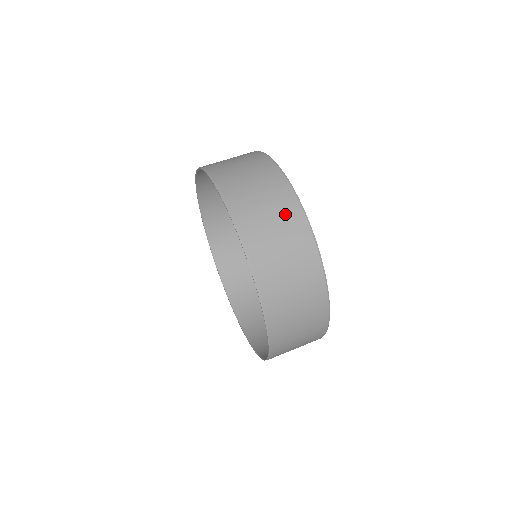
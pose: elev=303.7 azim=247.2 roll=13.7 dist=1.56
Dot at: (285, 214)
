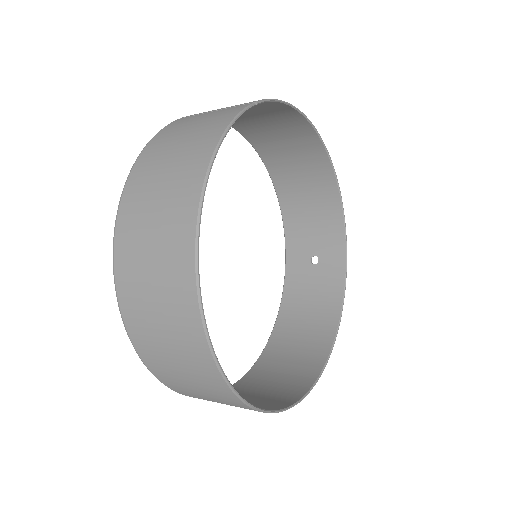
Dot at: (304, 144)
